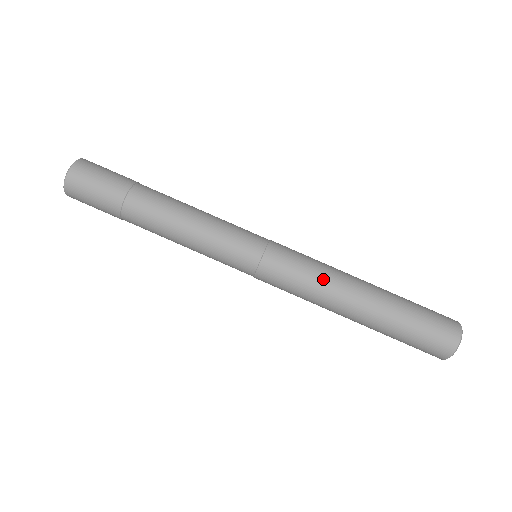
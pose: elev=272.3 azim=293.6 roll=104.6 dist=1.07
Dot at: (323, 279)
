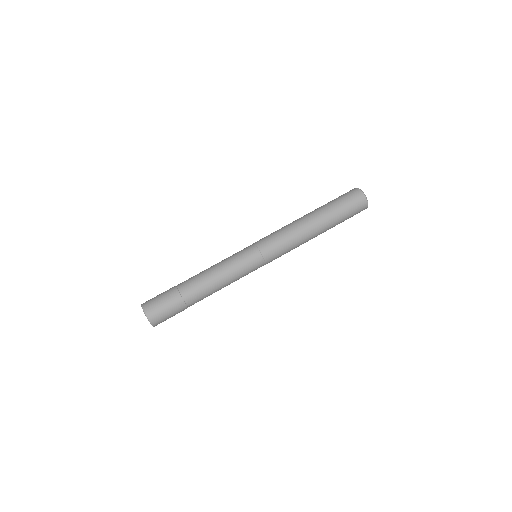
Dot at: (286, 226)
